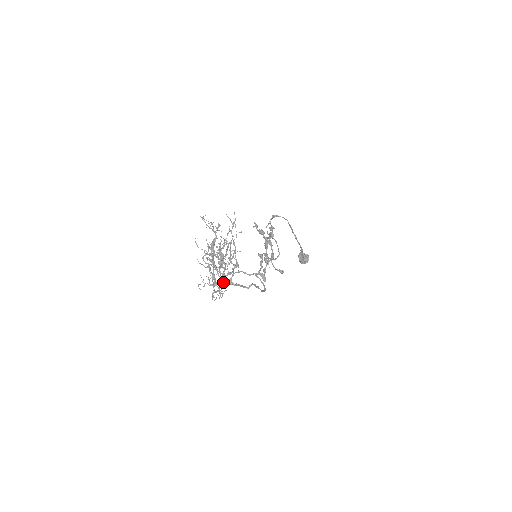
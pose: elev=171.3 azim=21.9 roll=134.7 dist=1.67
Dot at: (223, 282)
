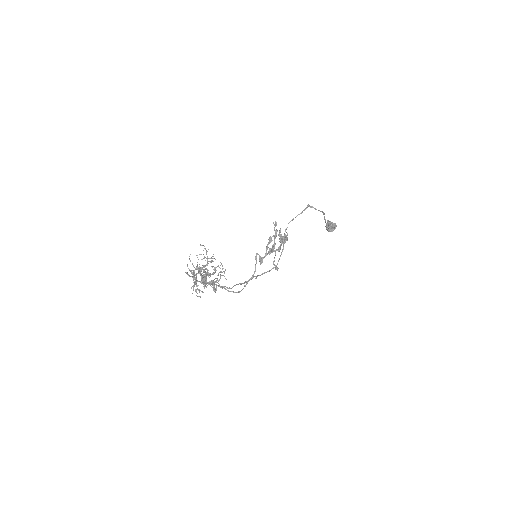
Dot at: (206, 281)
